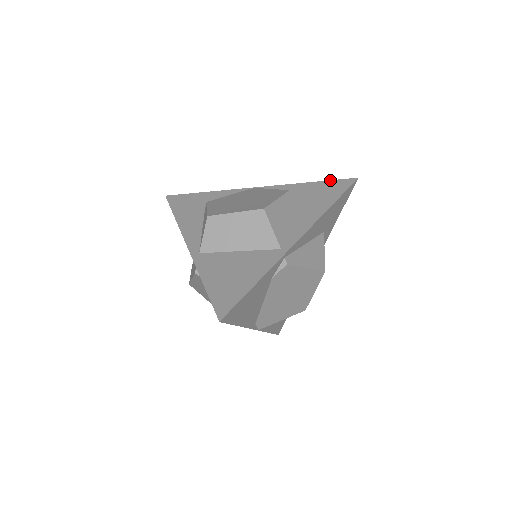
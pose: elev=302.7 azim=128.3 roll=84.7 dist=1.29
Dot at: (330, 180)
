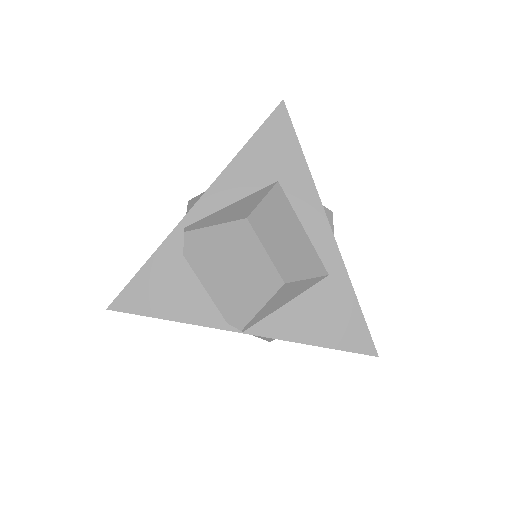
Dot at: occluded
